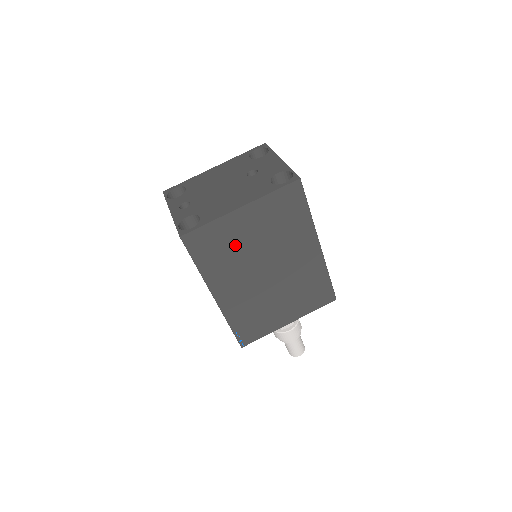
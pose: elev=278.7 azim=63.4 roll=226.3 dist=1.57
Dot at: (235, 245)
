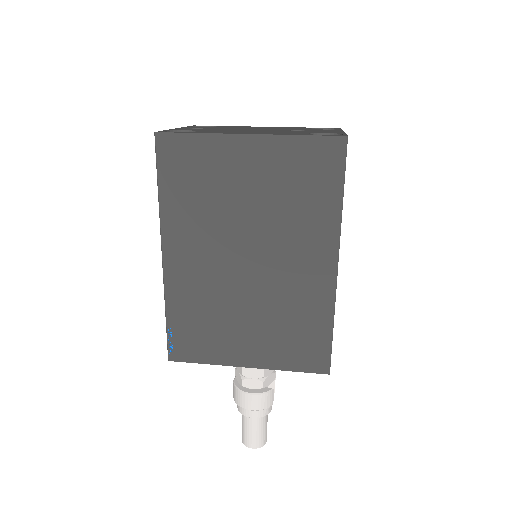
Dot at: (220, 189)
